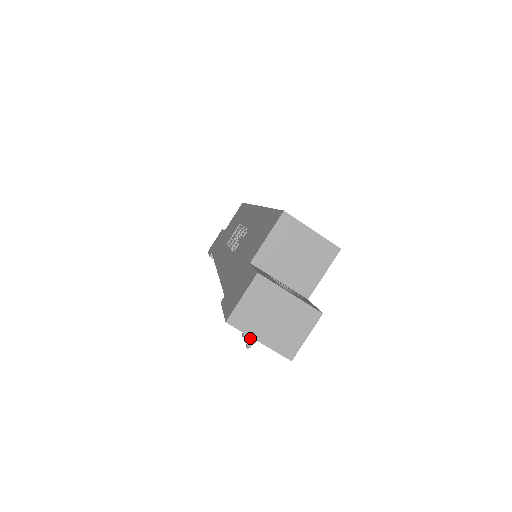
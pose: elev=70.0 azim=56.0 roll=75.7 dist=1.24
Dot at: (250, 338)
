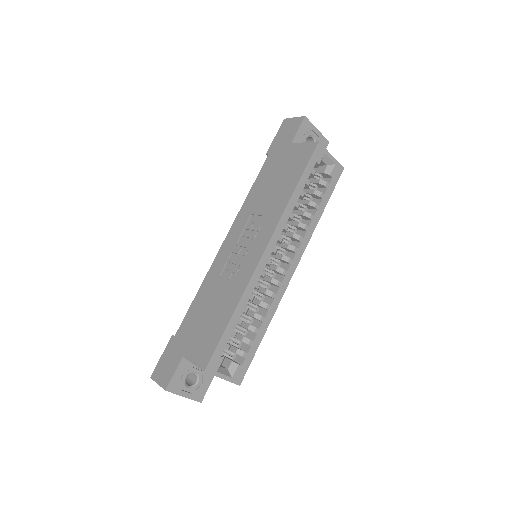
Dot at: occluded
